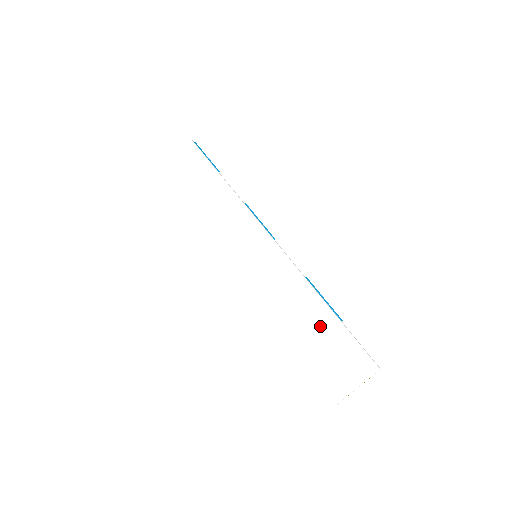
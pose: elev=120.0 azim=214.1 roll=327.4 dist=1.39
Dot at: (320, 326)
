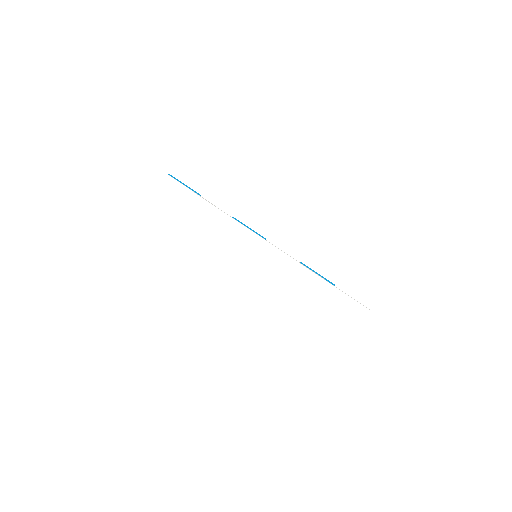
Dot at: (321, 294)
